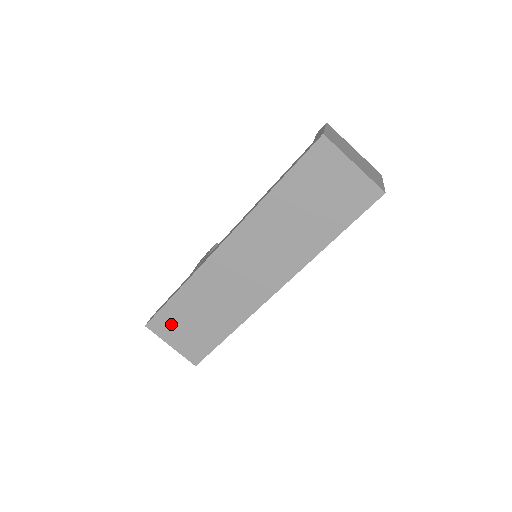
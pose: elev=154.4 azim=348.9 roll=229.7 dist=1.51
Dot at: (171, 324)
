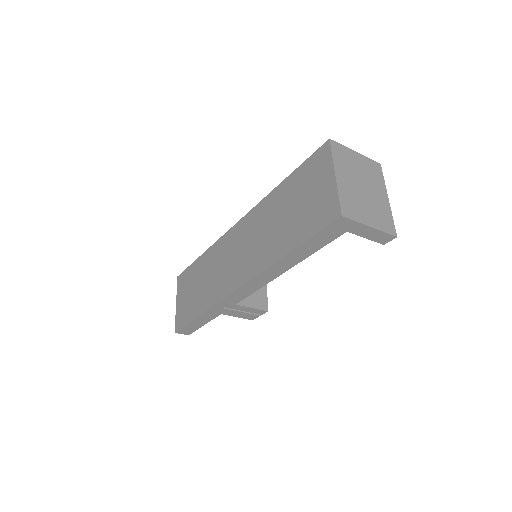
Dot at: (186, 283)
